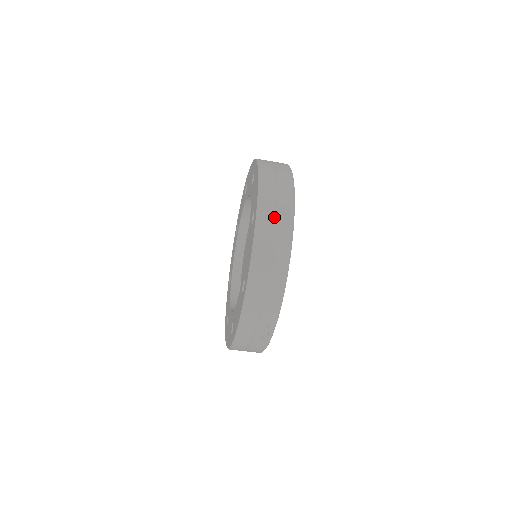
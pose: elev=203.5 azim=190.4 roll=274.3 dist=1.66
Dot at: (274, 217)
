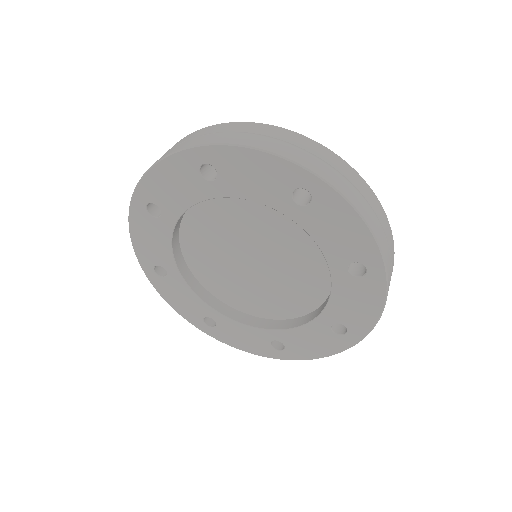
Dot at: (391, 262)
